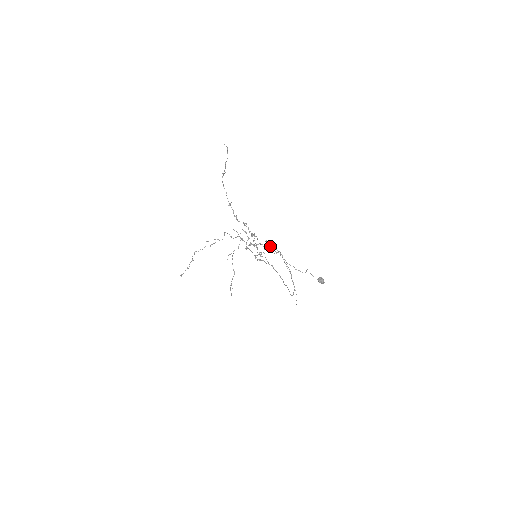
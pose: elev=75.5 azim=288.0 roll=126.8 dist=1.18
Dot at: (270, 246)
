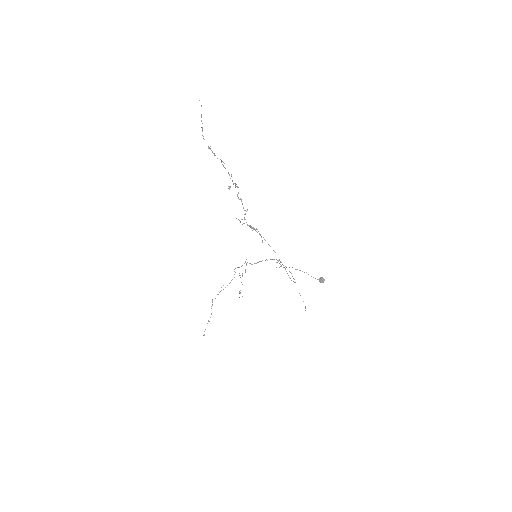
Dot at: (271, 259)
